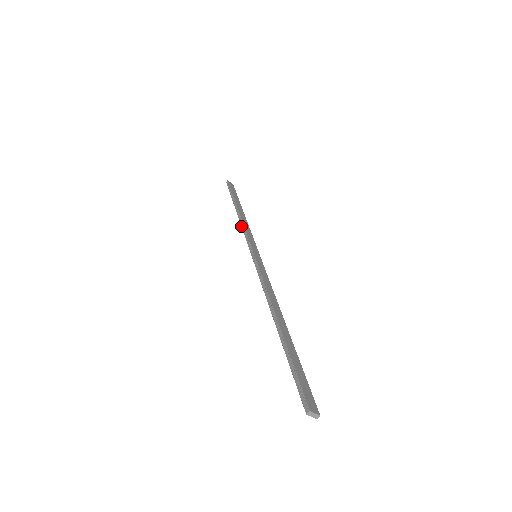
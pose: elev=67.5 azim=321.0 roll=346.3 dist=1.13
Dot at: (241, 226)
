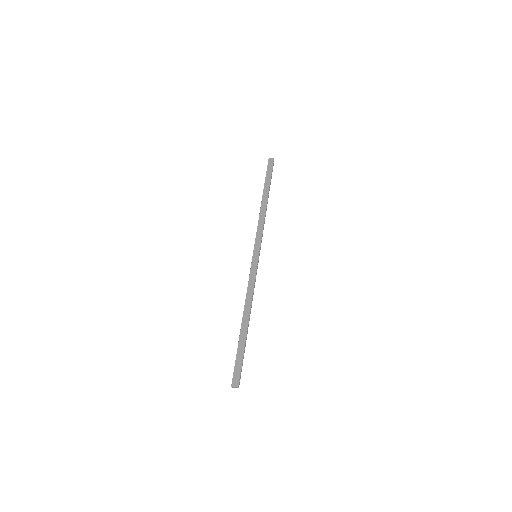
Dot at: (258, 223)
